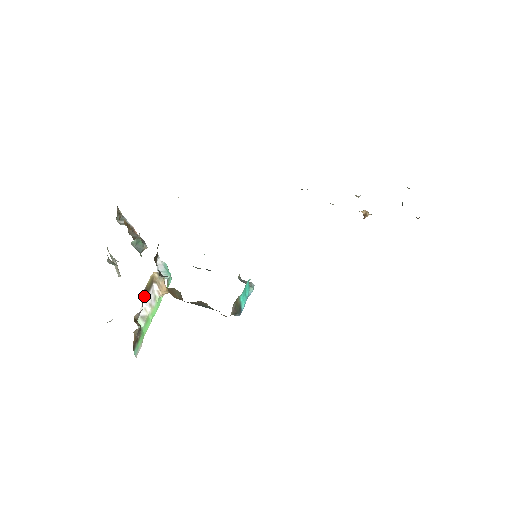
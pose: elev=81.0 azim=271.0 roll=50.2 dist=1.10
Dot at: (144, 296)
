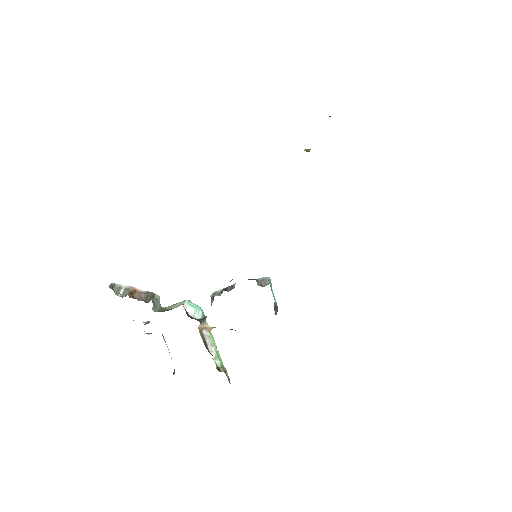
Dot at: (207, 348)
